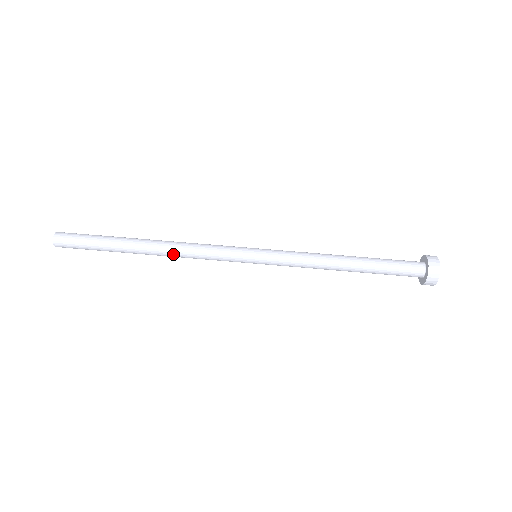
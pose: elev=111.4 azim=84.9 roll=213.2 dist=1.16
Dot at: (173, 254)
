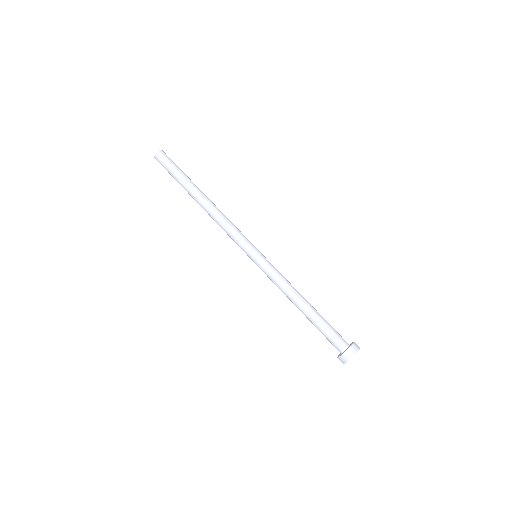
Dot at: (212, 217)
